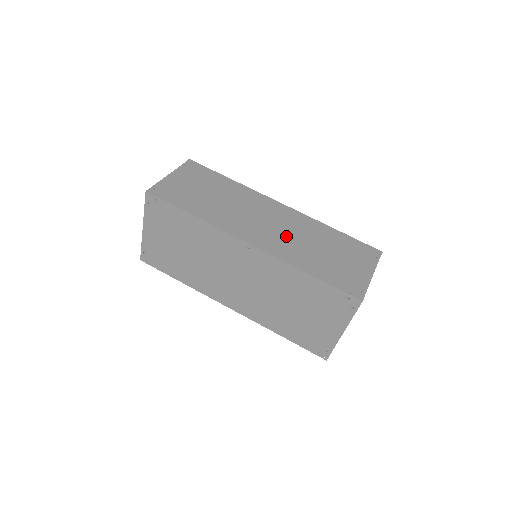
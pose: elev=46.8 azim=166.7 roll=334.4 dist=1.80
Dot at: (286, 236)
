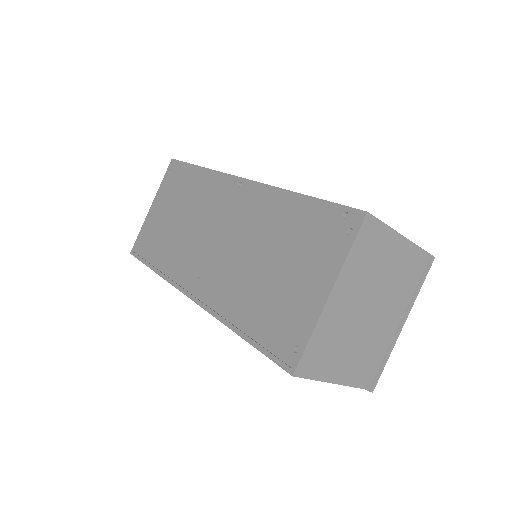
Dot at: occluded
